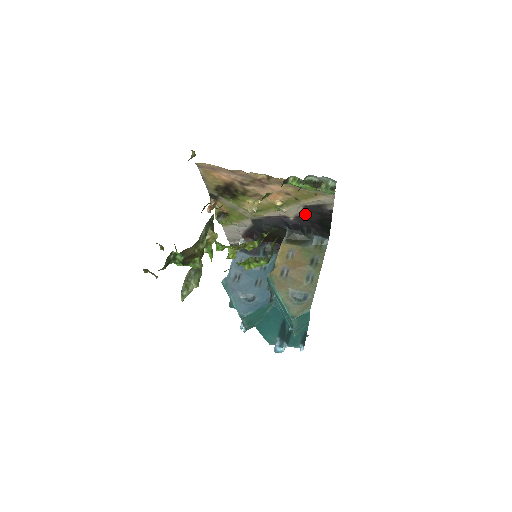
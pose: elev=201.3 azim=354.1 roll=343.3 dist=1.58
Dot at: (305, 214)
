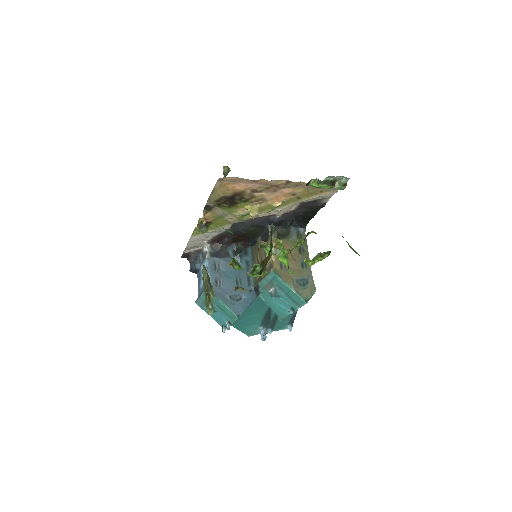
Dot at: (296, 210)
